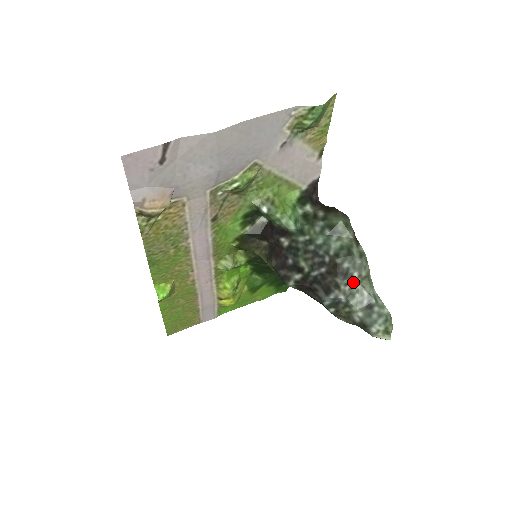
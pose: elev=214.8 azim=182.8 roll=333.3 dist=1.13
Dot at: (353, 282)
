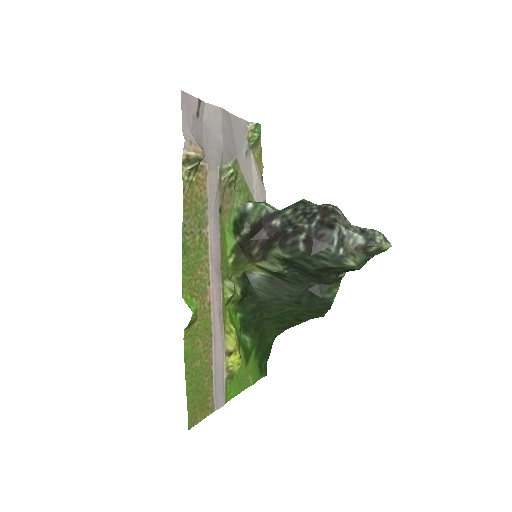
Dot at: (341, 219)
